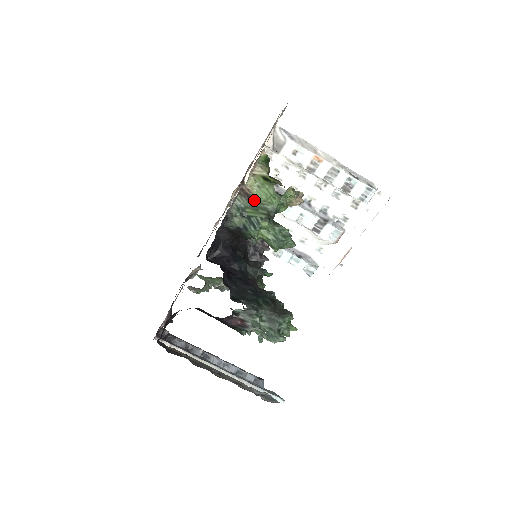
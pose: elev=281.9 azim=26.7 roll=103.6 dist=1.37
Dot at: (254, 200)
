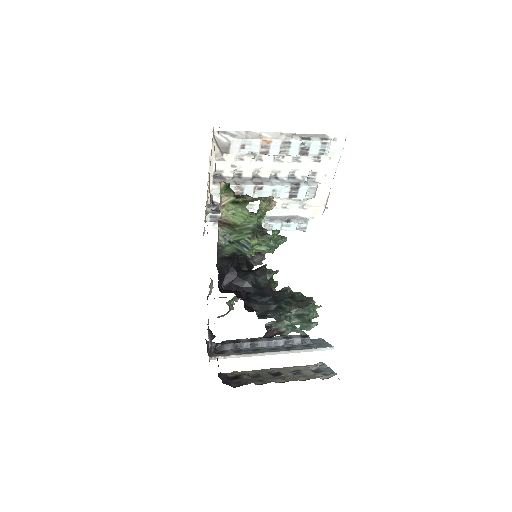
Dot at: (235, 226)
